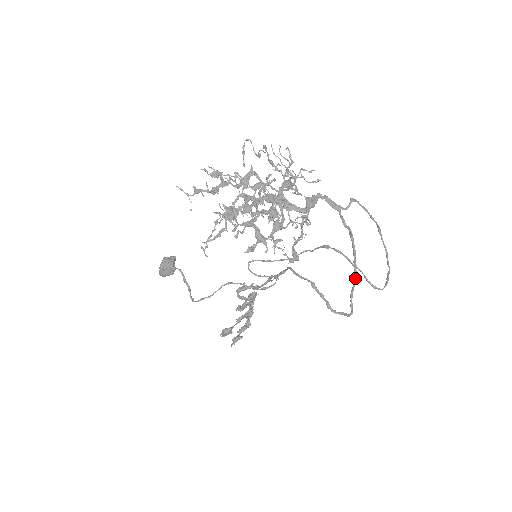
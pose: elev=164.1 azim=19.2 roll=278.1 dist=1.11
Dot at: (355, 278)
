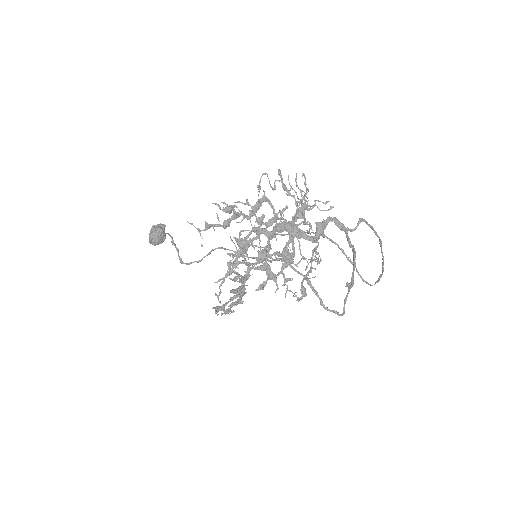
Dot at: (351, 287)
